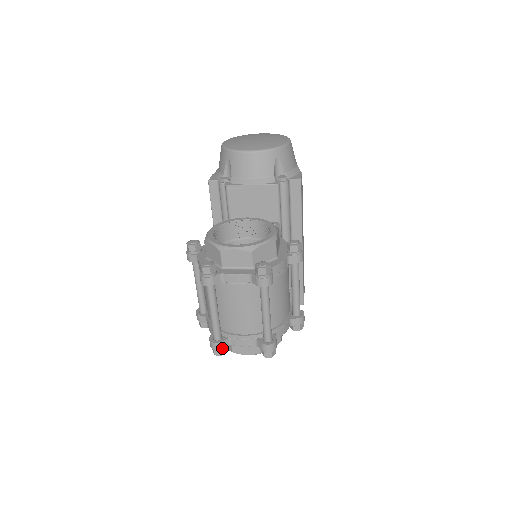
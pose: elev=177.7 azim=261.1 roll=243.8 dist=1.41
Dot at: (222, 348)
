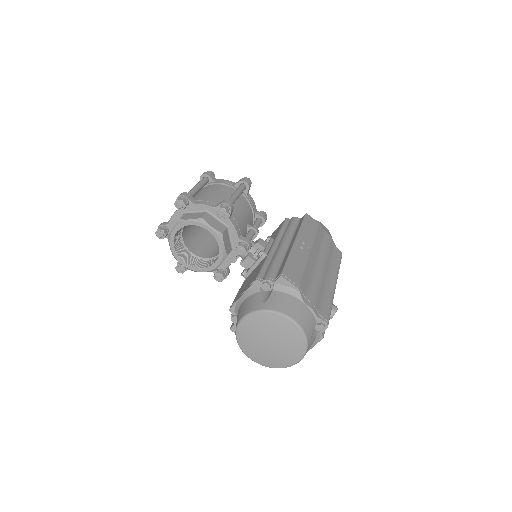
Dot at: (162, 225)
